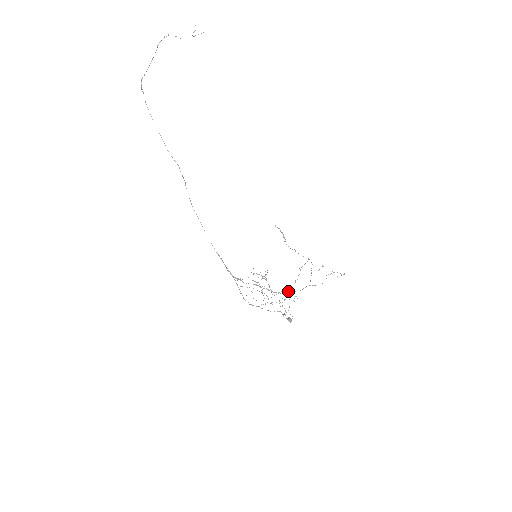
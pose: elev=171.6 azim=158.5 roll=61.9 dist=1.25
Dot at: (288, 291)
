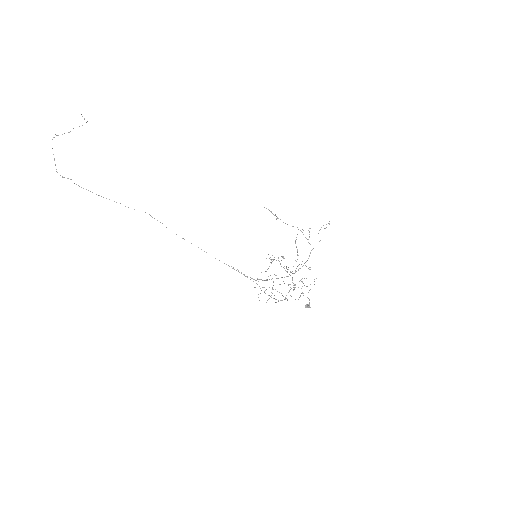
Dot at: occluded
